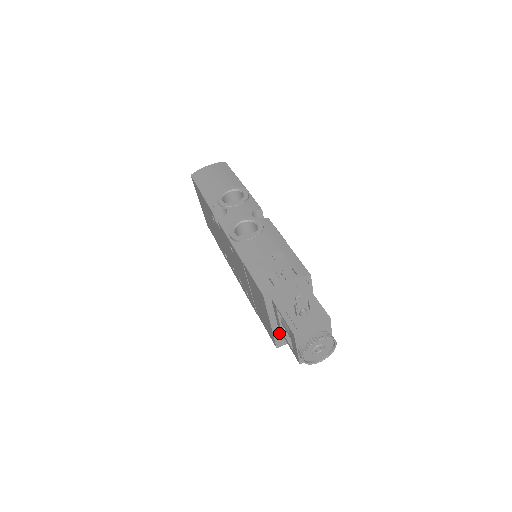
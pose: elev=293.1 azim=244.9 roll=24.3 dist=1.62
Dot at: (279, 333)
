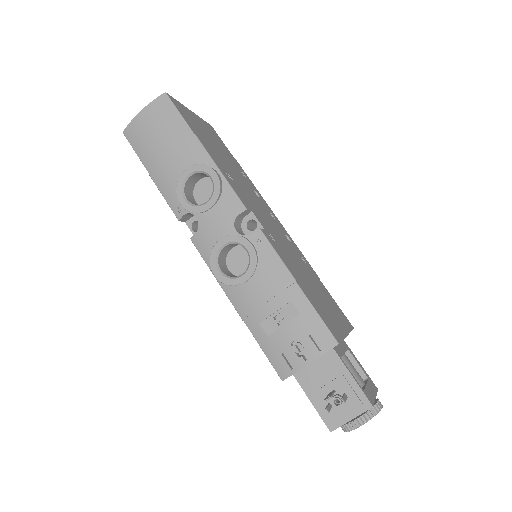
Dot at: occluded
